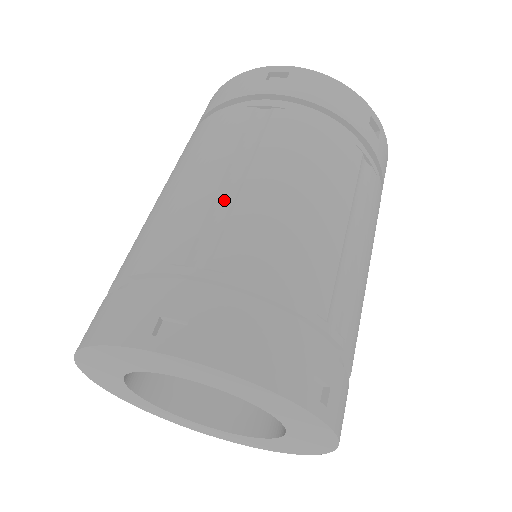
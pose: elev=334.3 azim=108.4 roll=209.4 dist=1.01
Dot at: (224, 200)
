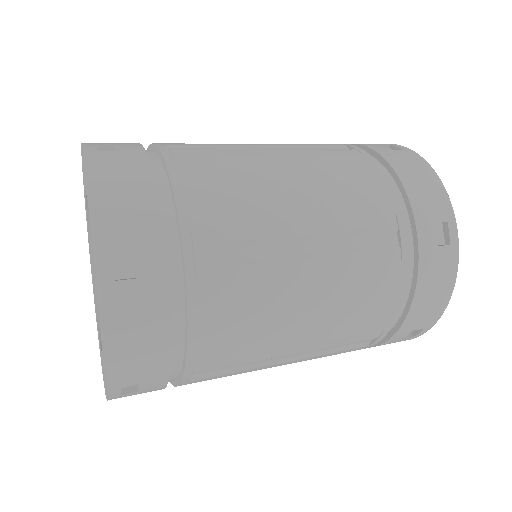
Dot at: (240, 149)
